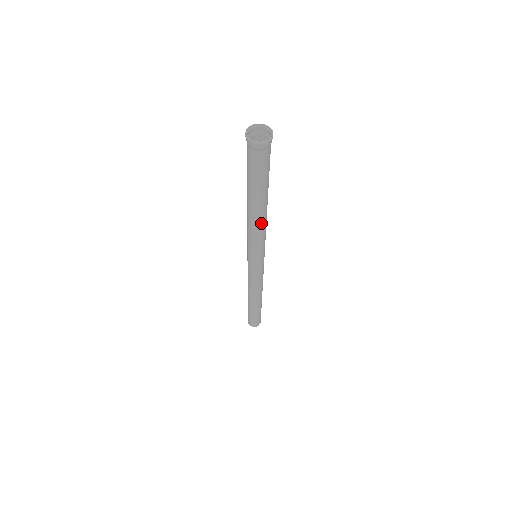
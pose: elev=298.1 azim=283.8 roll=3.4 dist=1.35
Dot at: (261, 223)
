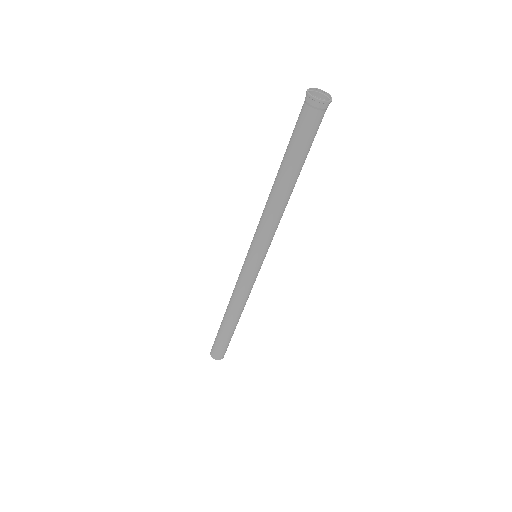
Dot at: (282, 206)
